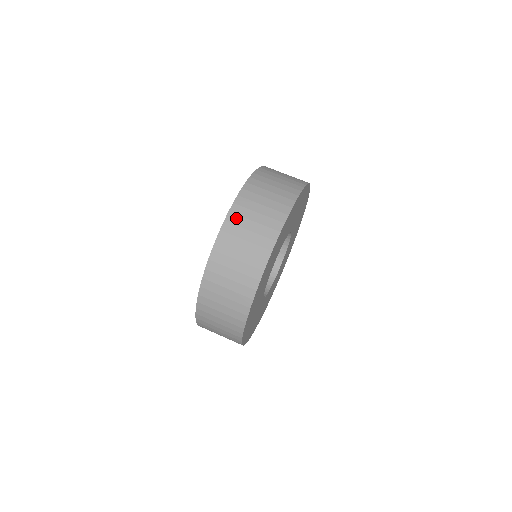
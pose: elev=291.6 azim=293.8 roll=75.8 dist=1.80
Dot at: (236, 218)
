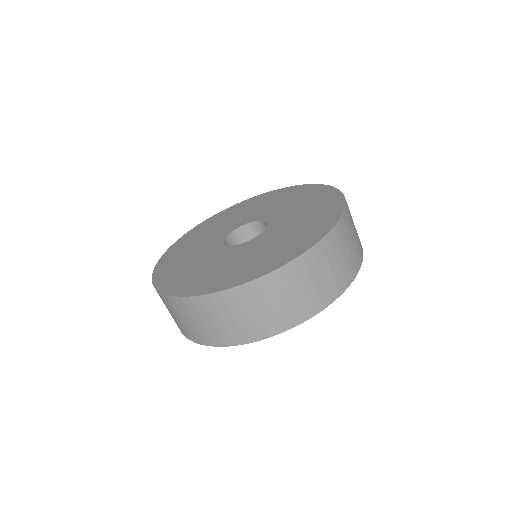
Dot at: (291, 274)
